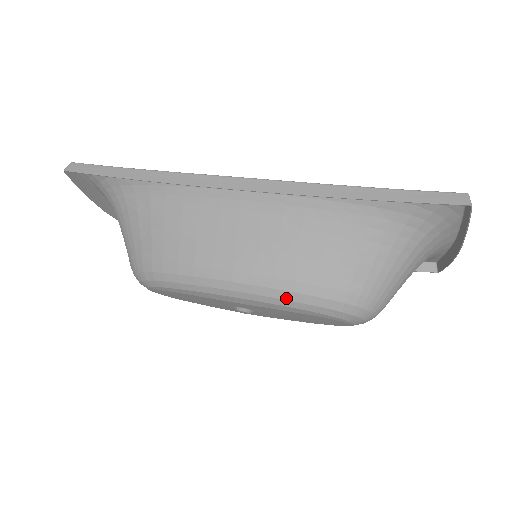
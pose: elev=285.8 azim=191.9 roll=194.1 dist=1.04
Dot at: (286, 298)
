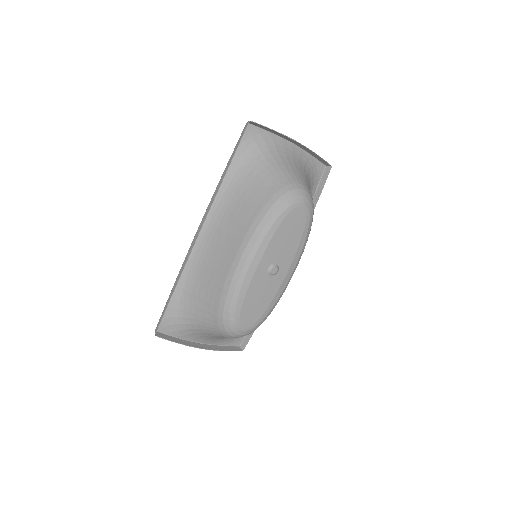
Dot at: (261, 229)
